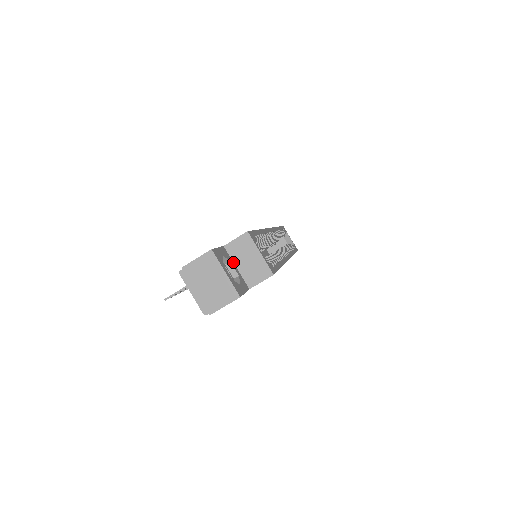
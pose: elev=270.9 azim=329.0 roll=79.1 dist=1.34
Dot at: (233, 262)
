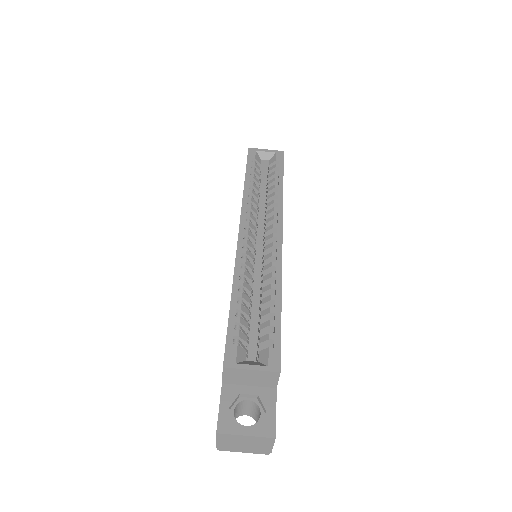
Dot at: (242, 385)
